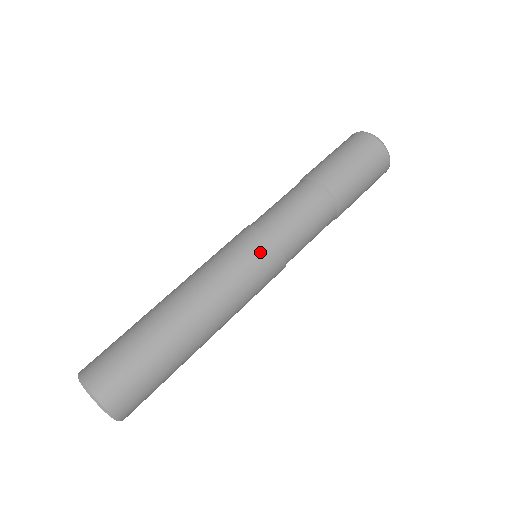
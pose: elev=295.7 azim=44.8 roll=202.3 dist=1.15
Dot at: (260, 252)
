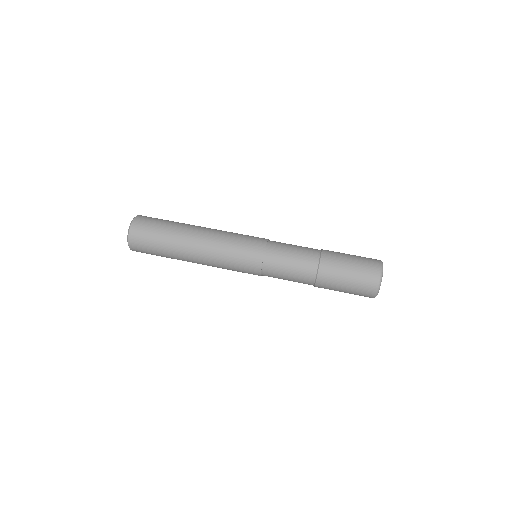
Dot at: (250, 262)
